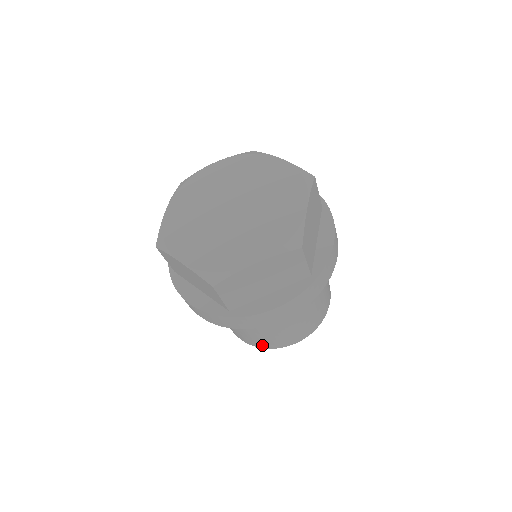
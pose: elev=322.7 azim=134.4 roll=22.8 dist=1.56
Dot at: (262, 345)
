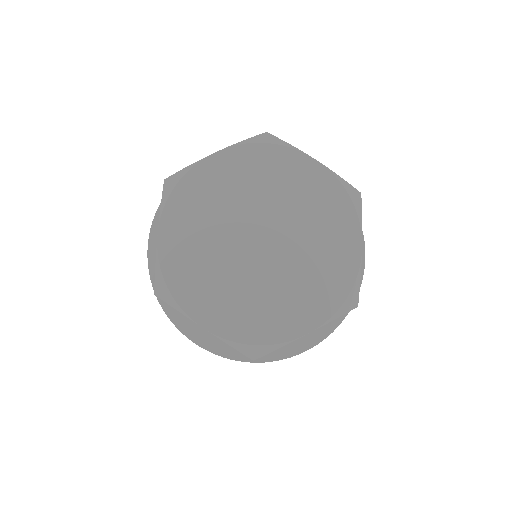
Dot at: occluded
